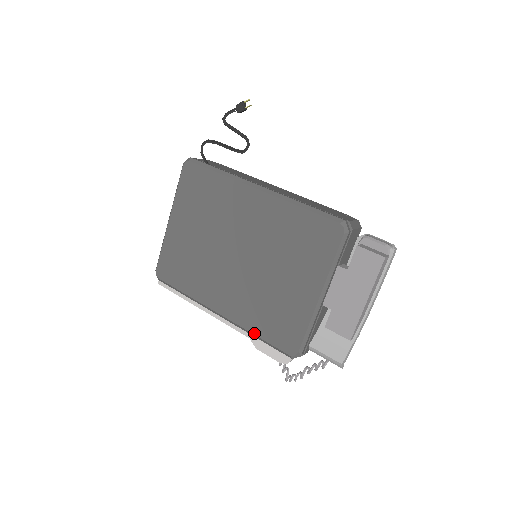
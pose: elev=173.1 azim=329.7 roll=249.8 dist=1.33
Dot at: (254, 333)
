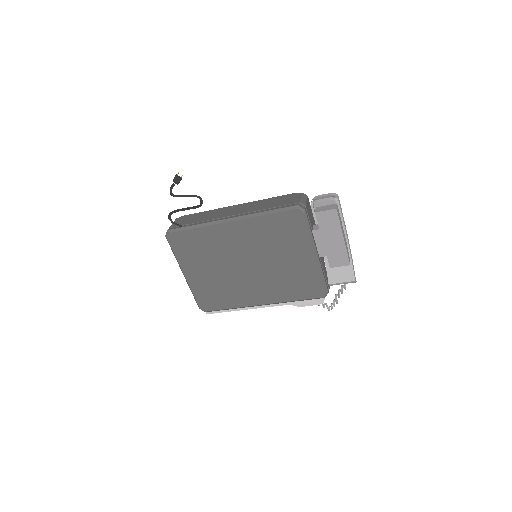
Dot at: (291, 300)
